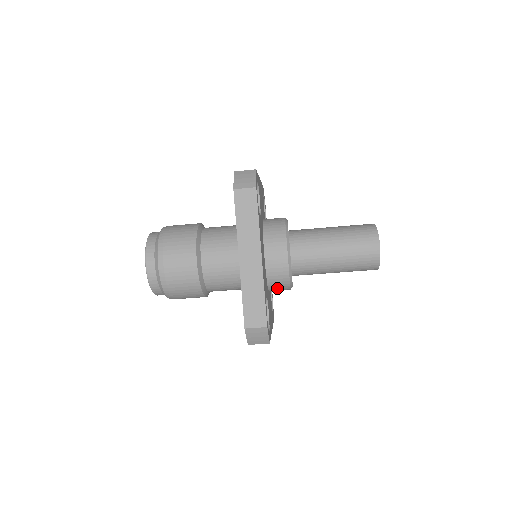
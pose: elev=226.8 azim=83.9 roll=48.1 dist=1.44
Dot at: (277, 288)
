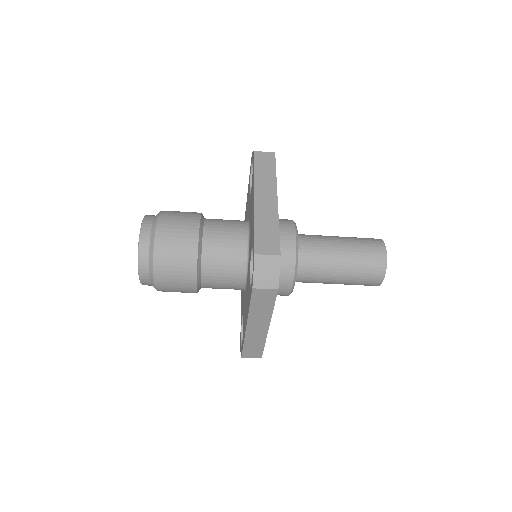
Dot at: occluded
